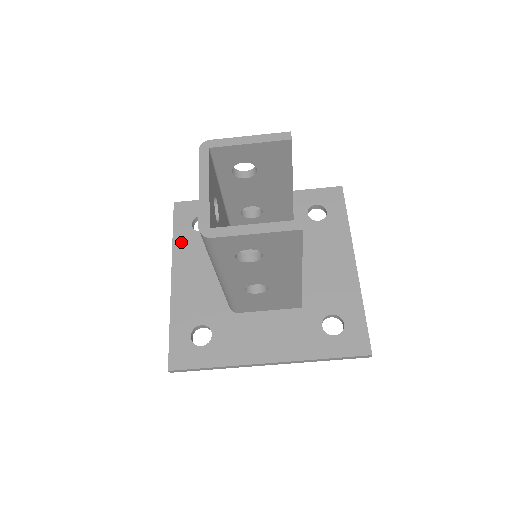
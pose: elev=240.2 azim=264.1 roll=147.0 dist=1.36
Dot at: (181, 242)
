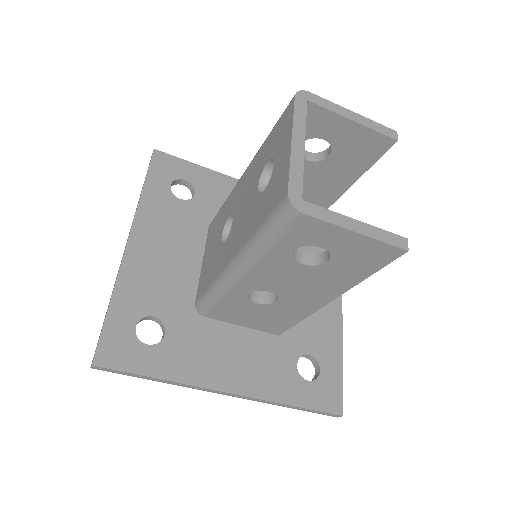
Dot at: (152, 201)
